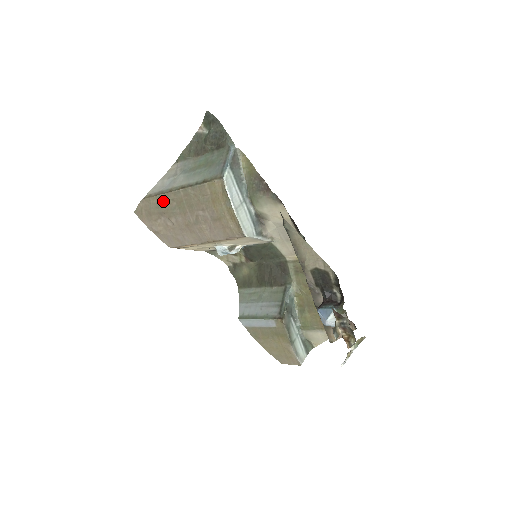
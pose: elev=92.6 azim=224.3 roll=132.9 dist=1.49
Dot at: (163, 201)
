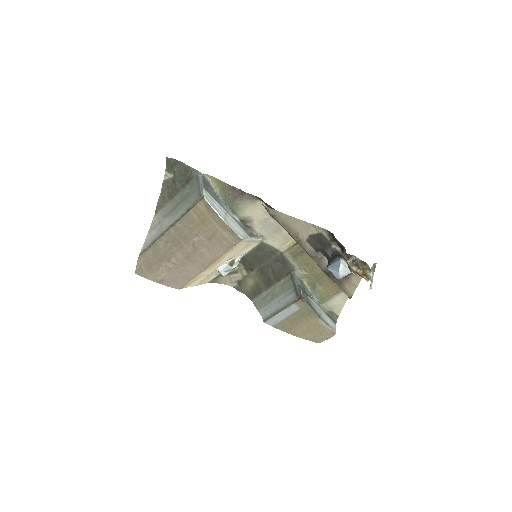
Dot at: (158, 248)
